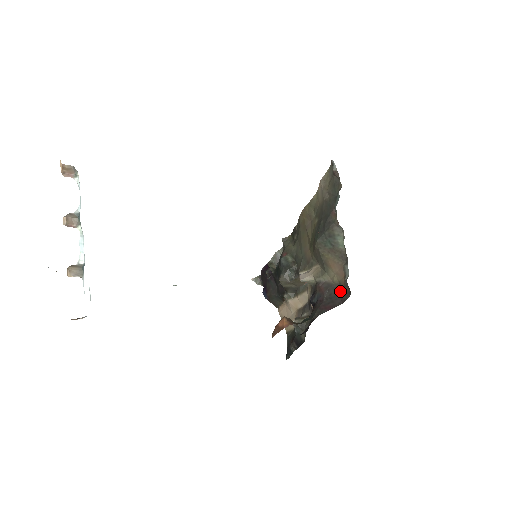
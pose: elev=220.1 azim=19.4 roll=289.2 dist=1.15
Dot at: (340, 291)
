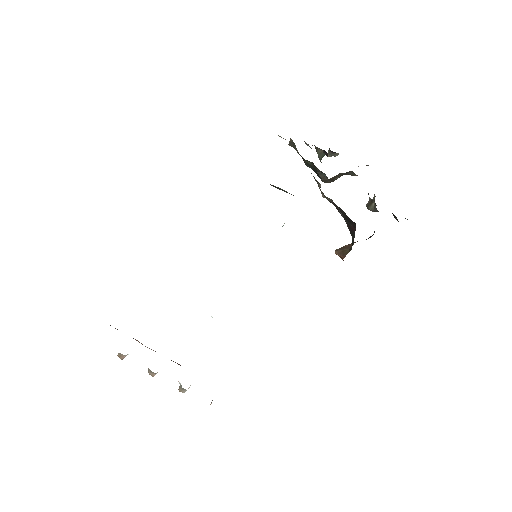
Dot at: (344, 213)
